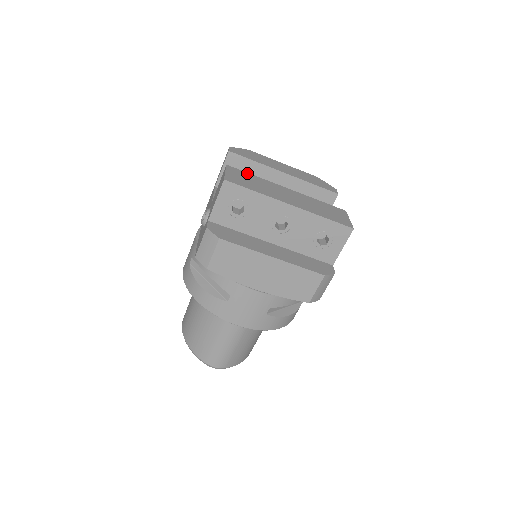
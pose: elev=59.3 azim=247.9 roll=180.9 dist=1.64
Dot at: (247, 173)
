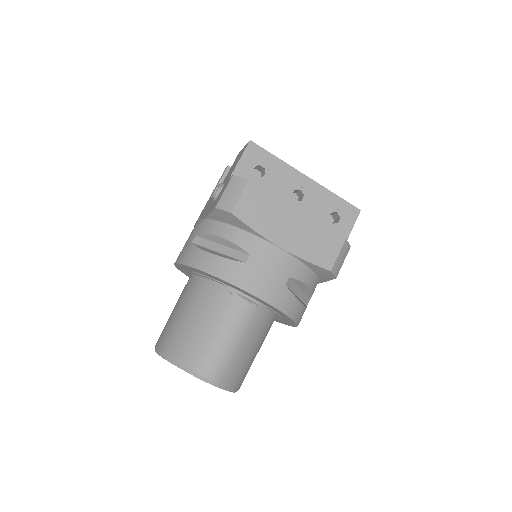
Dot at: occluded
